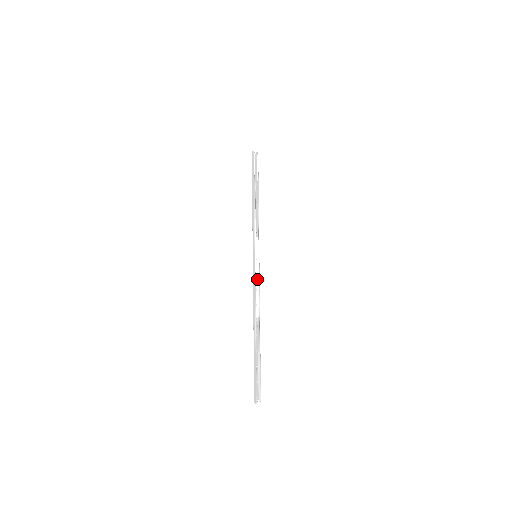
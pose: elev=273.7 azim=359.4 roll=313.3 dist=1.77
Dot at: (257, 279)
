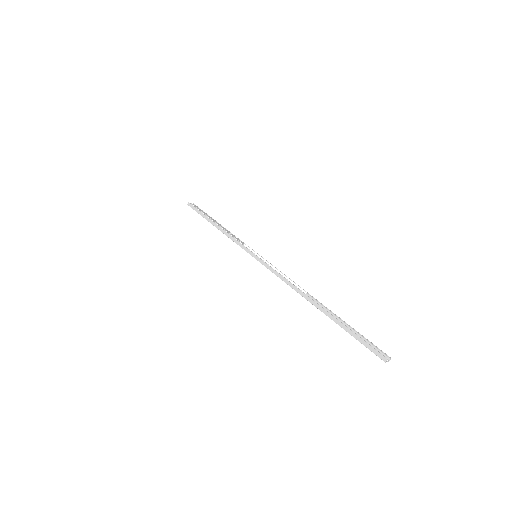
Dot at: occluded
